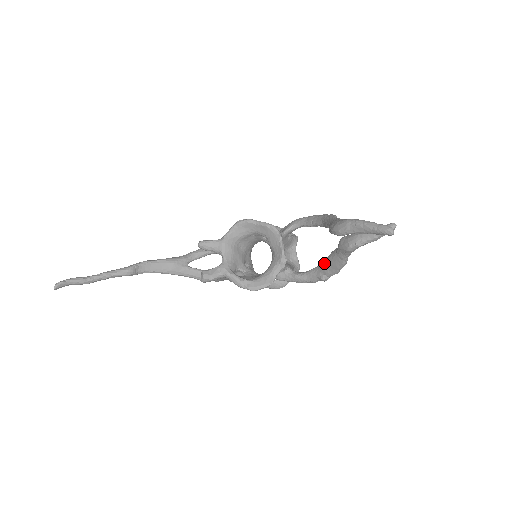
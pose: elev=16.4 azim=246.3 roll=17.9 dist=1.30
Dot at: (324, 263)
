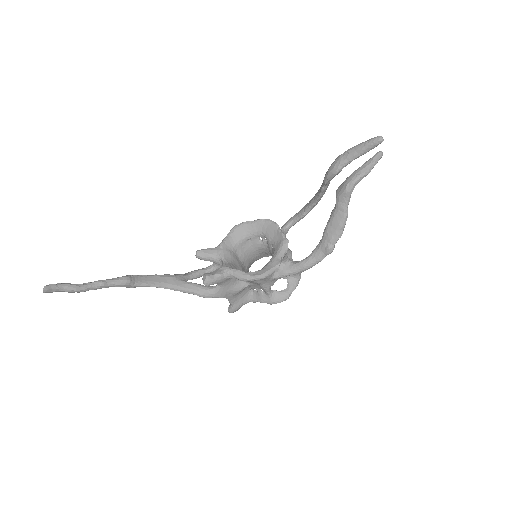
Dot at: (326, 230)
